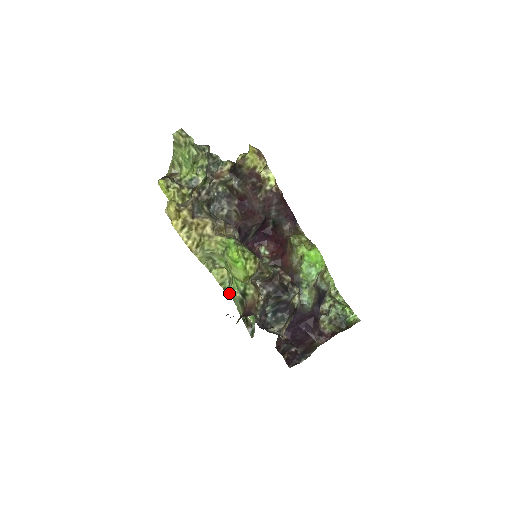
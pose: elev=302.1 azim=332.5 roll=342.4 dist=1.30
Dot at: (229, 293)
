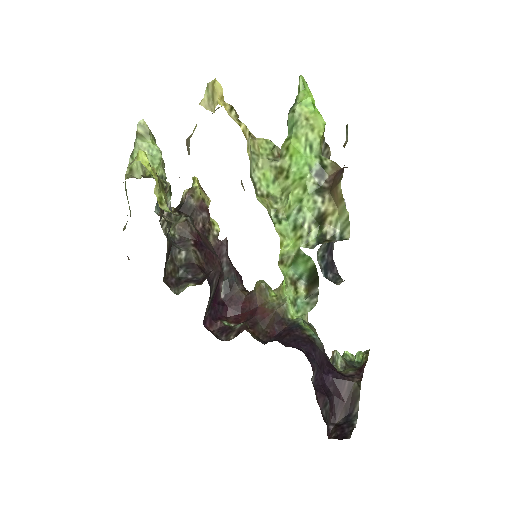
Dot at: (280, 233)
